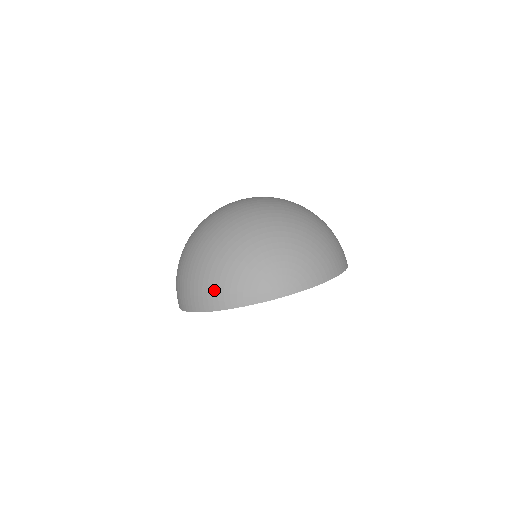
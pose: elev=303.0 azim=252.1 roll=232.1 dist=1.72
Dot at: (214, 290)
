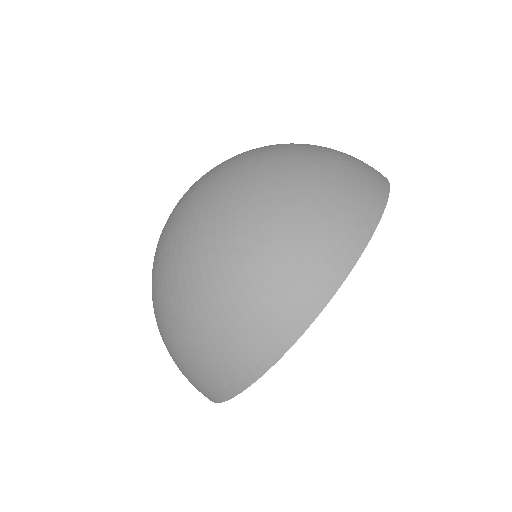
Dot at: (279, 300)
